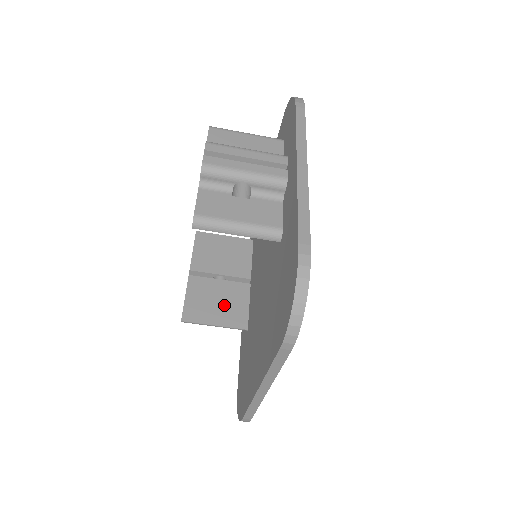
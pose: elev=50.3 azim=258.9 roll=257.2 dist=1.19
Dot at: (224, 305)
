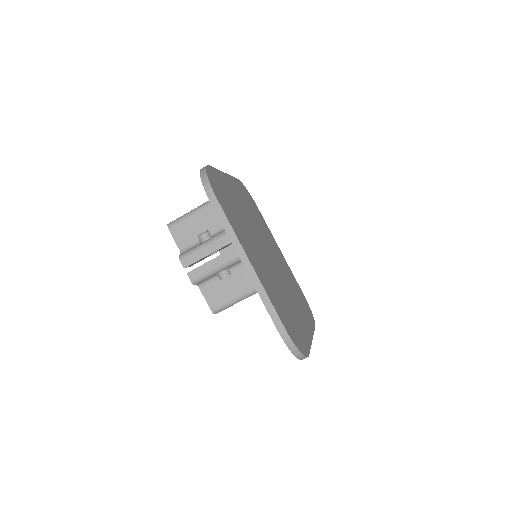
Dot at: occluded
